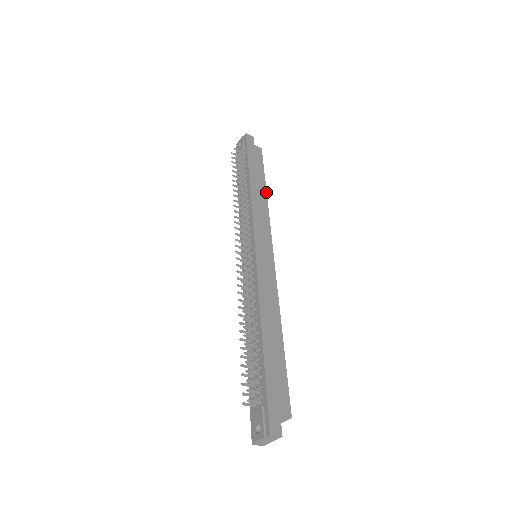
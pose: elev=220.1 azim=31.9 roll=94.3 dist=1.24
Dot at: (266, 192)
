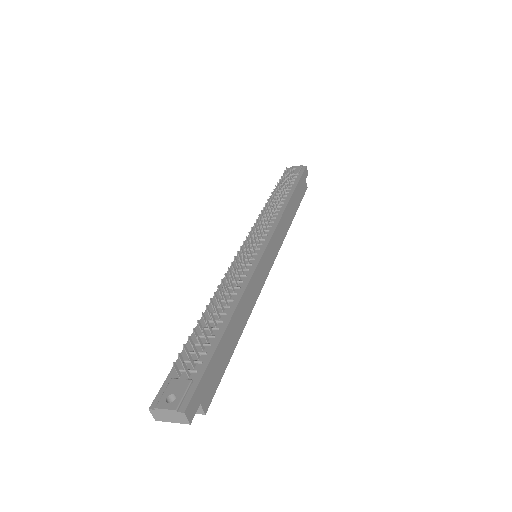
Dot at: occluded
